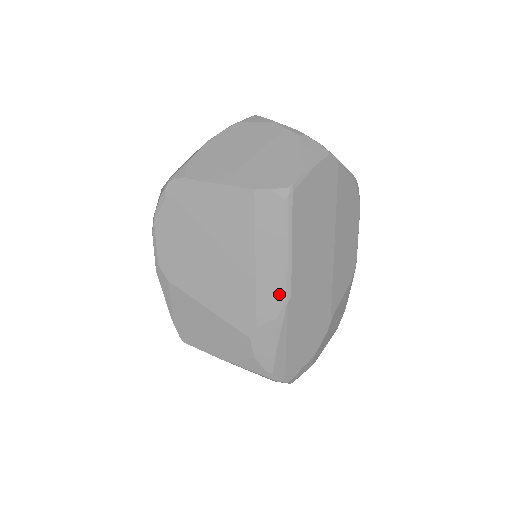
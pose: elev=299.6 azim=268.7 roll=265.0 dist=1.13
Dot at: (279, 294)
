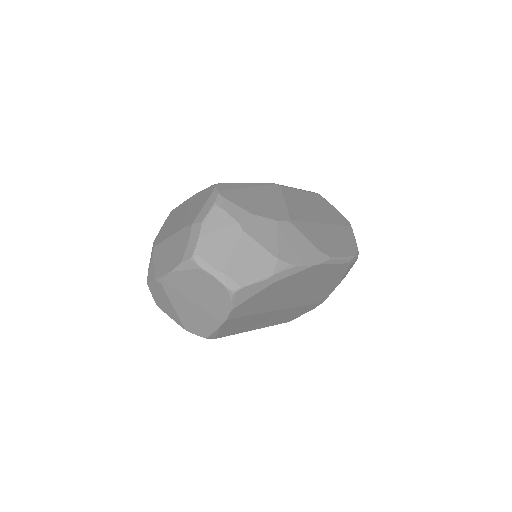
Dot at: occluded
